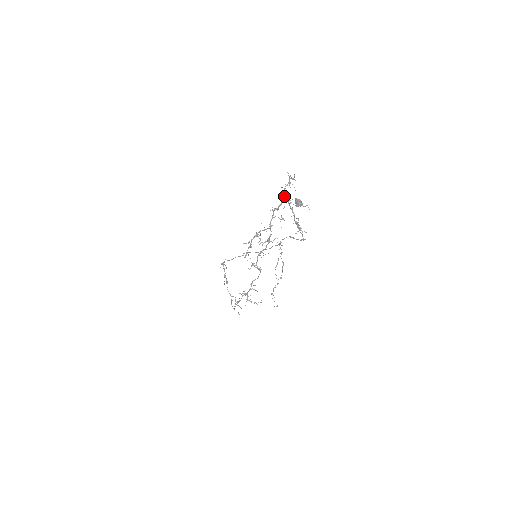
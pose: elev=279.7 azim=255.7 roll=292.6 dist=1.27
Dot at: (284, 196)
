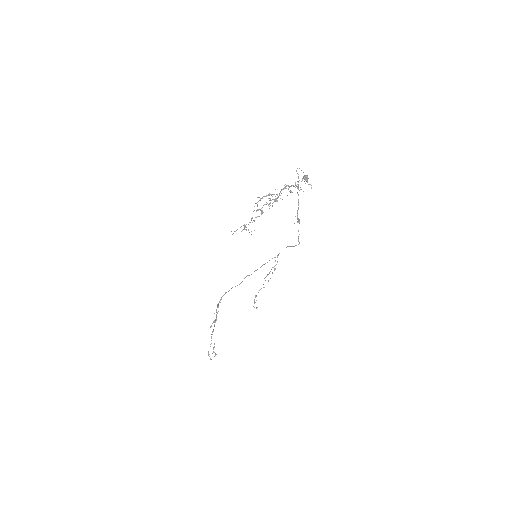
Dot at: (296, 185)
